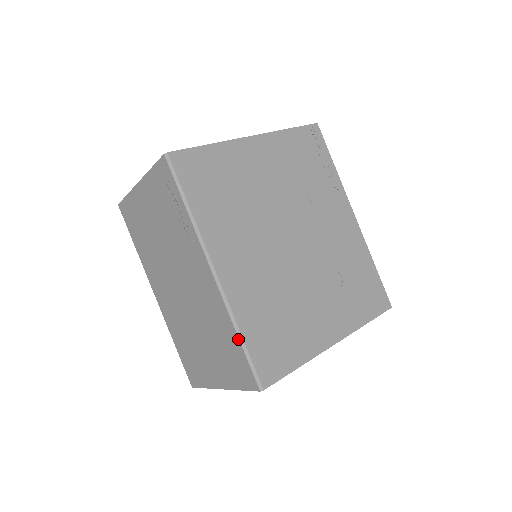
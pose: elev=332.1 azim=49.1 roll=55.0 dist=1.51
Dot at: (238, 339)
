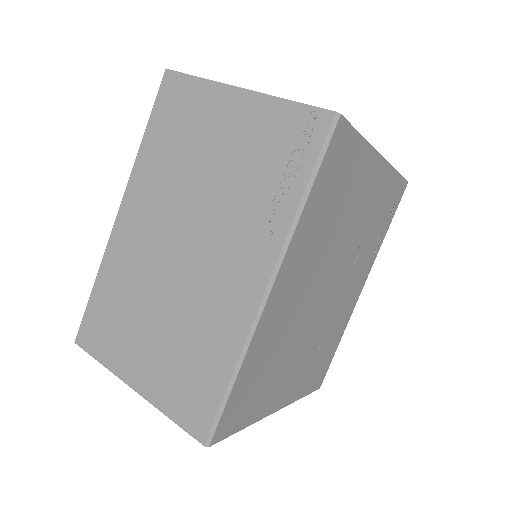
Dot at: (229, 378)
